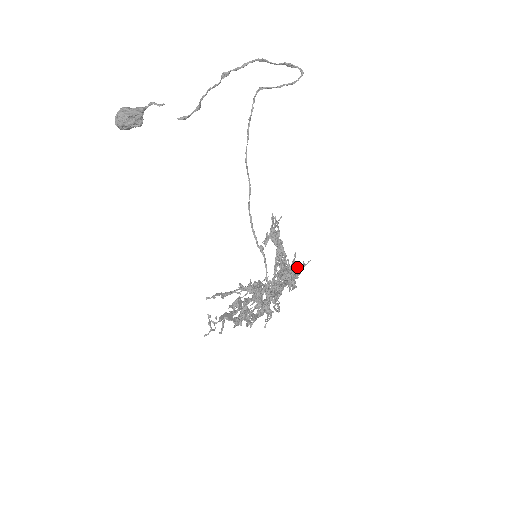
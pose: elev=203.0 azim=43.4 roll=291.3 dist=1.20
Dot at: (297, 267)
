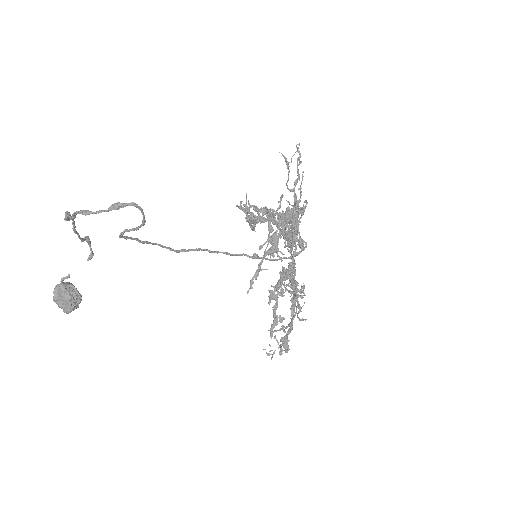
Dot at: (296, 209)
